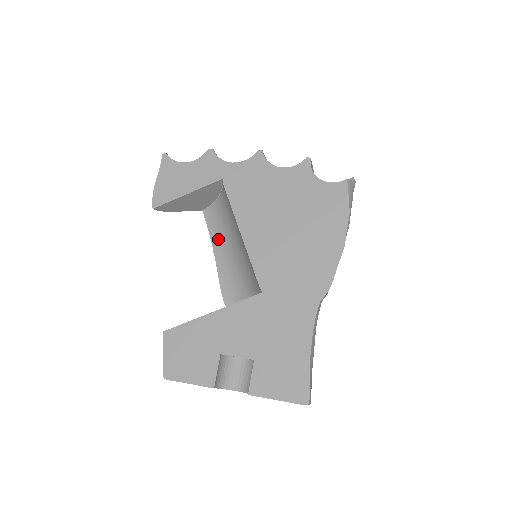
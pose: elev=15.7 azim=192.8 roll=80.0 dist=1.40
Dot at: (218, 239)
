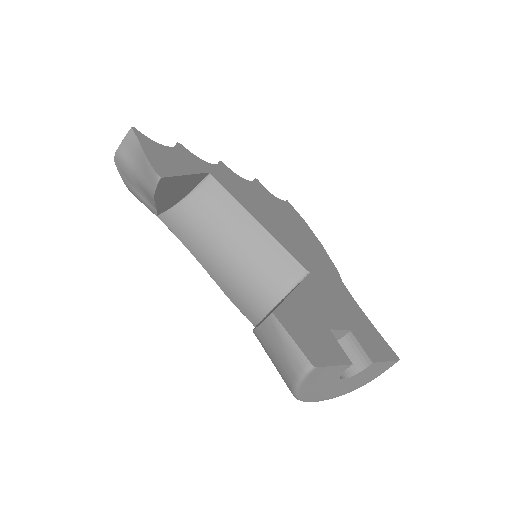
Dot at: (195, 245)
